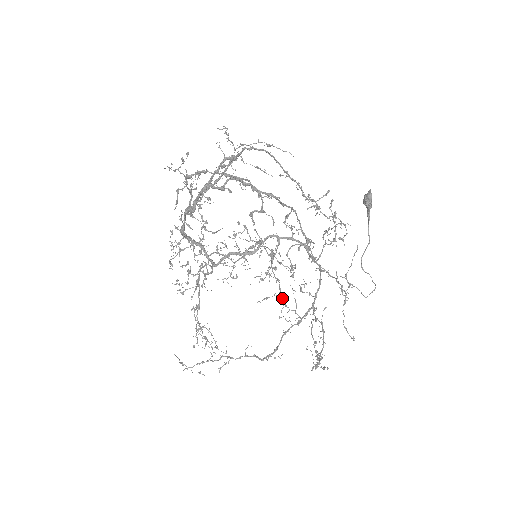
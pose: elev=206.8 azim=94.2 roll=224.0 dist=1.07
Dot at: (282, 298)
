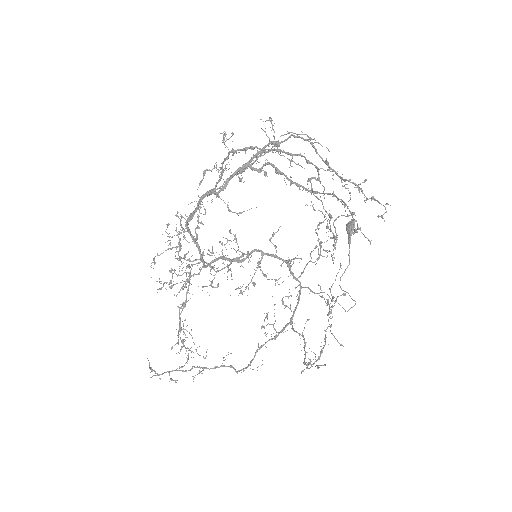
Dot at: (333, 257)
